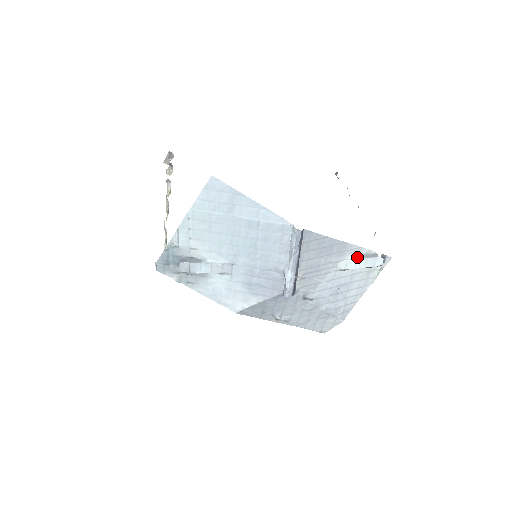
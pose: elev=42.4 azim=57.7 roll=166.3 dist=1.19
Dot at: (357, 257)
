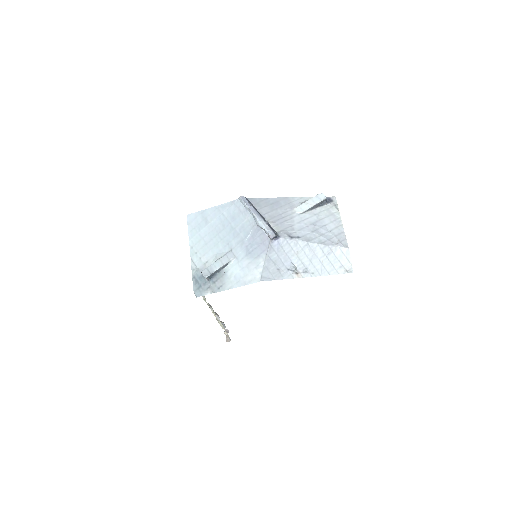
Dot at: (304, 202)
